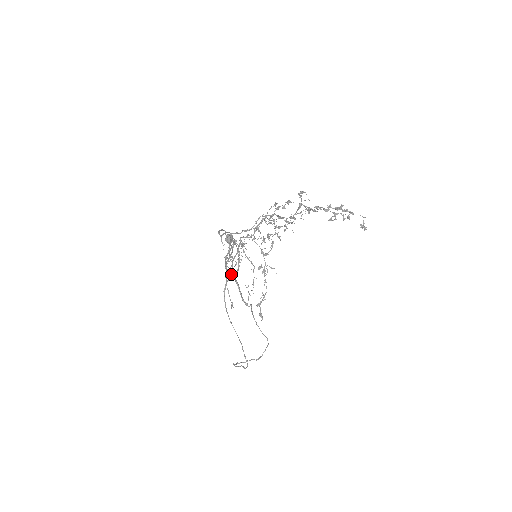
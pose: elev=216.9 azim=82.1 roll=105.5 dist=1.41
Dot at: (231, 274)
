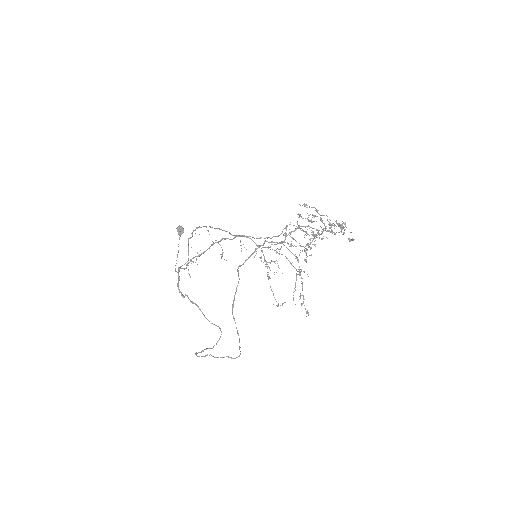
Dot at: occluded
